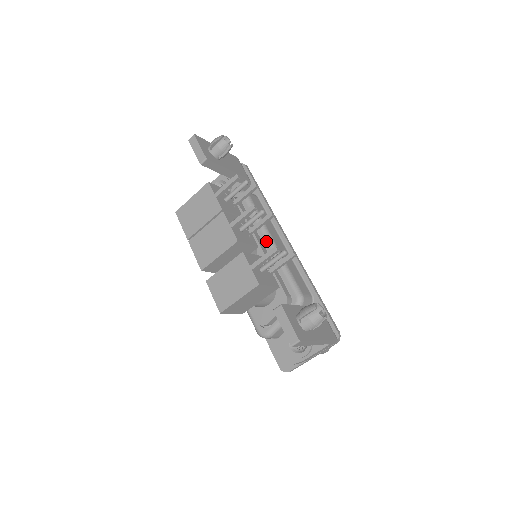
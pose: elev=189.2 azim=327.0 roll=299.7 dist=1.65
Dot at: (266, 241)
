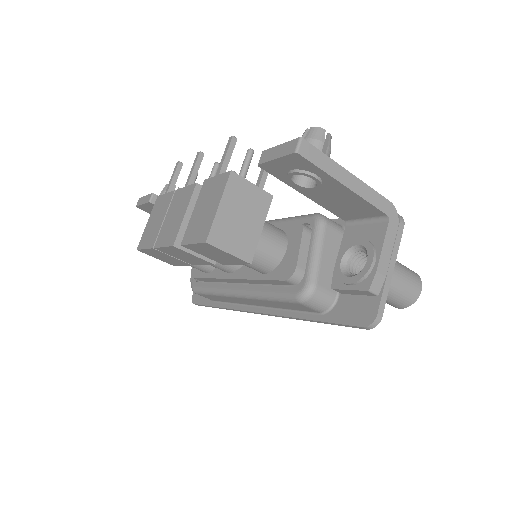
Dot at: occluded
